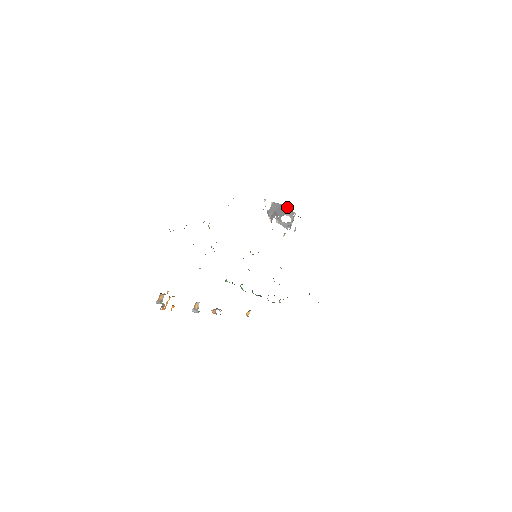
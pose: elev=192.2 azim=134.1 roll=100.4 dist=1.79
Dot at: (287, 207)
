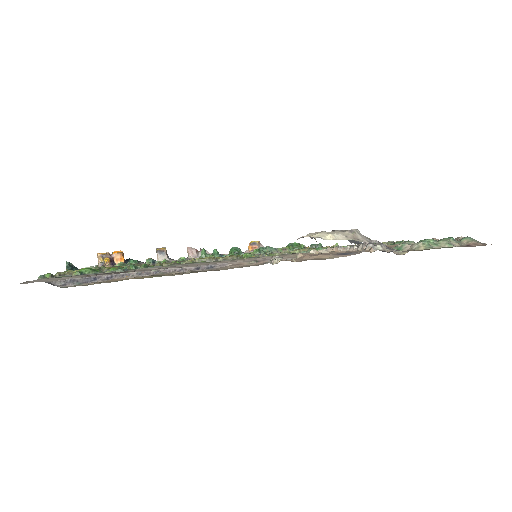
Dot at: occluded
